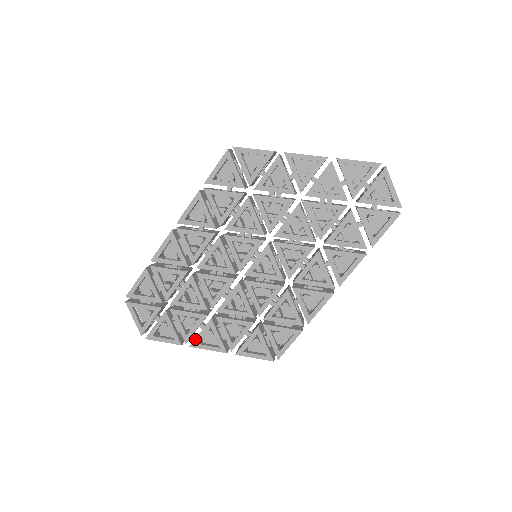
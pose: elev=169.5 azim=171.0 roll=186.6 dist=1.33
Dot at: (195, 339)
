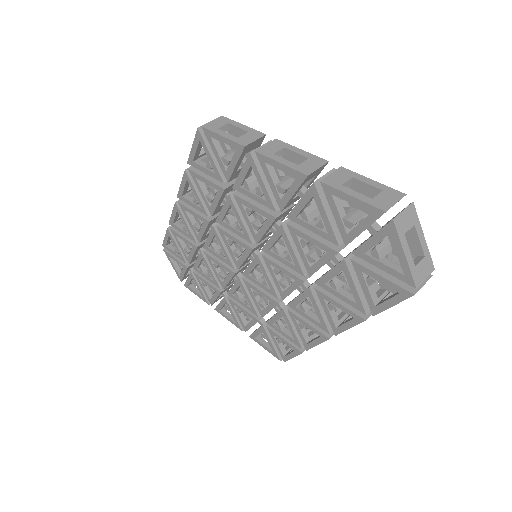
Dot at: (217, 306)
